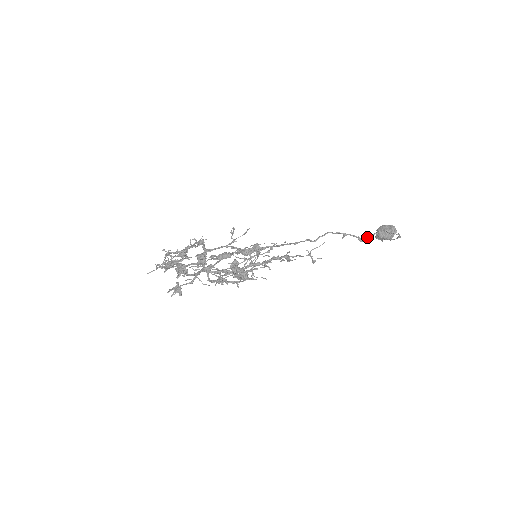
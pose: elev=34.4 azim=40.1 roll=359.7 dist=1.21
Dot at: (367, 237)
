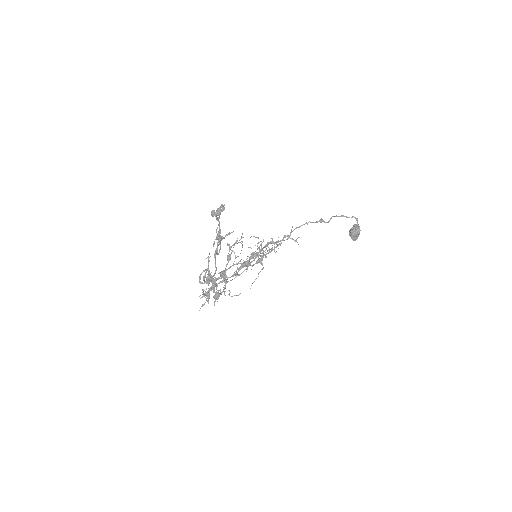
Dot at: (327, 222)
